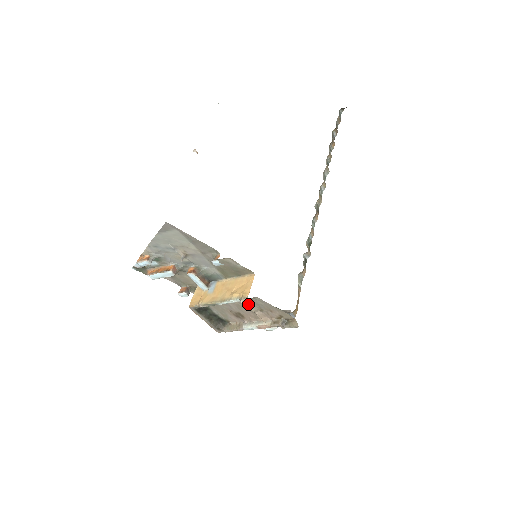
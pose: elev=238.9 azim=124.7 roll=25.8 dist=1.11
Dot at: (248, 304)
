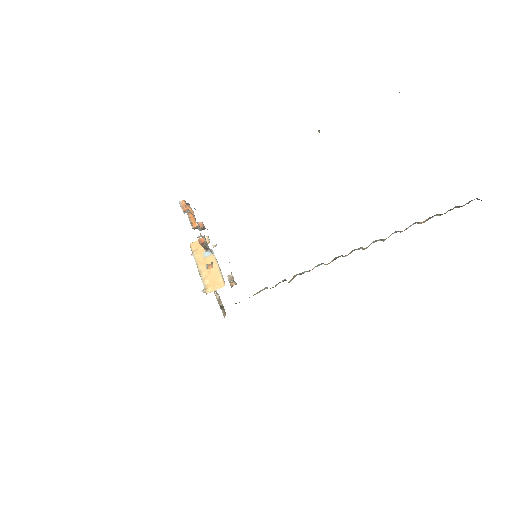
Dot at: occluded
